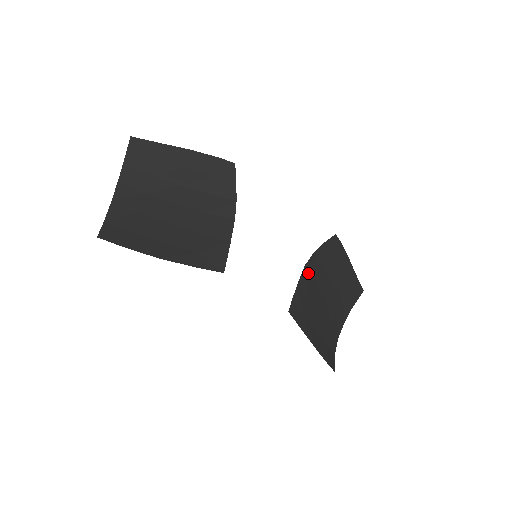
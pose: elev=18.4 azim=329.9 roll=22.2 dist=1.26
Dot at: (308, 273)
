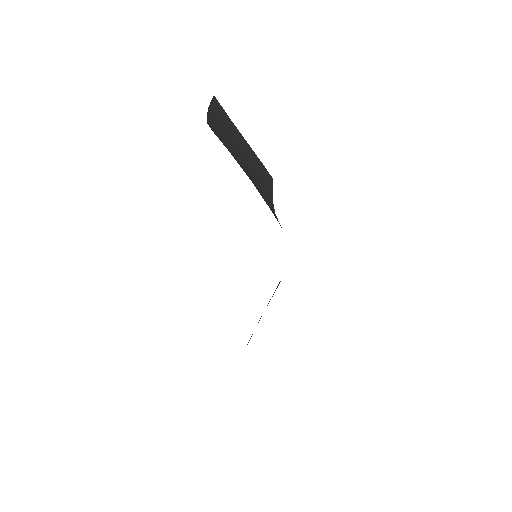
Dot at: occluded
